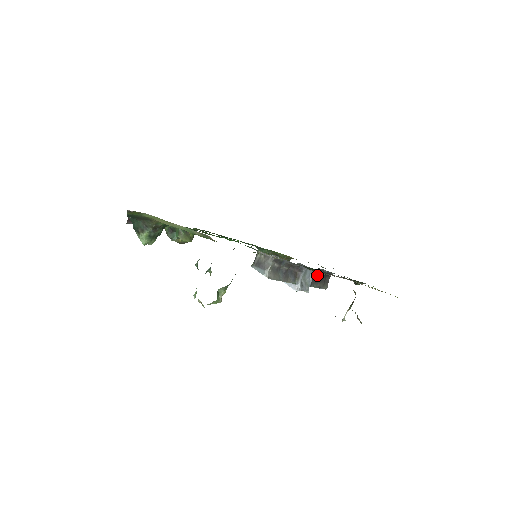
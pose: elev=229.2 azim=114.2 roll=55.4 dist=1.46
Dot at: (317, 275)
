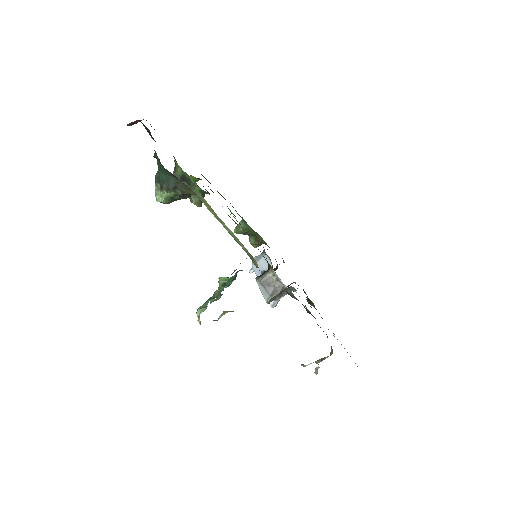
Dot at: (288, 286)
